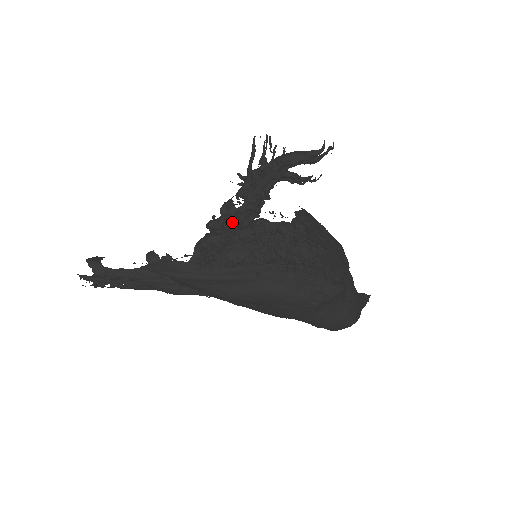
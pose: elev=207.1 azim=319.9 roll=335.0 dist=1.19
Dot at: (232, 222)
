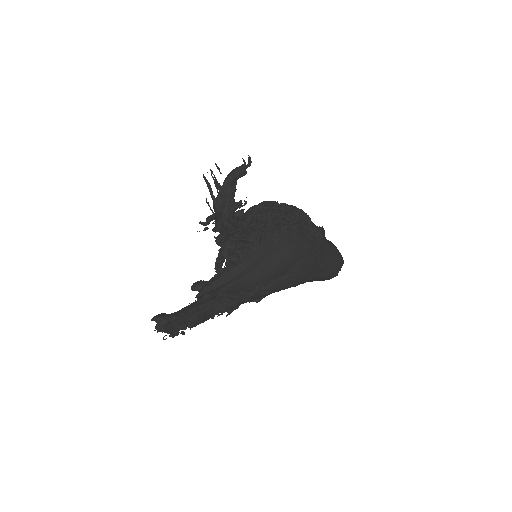
Dot at: (232, 227)
